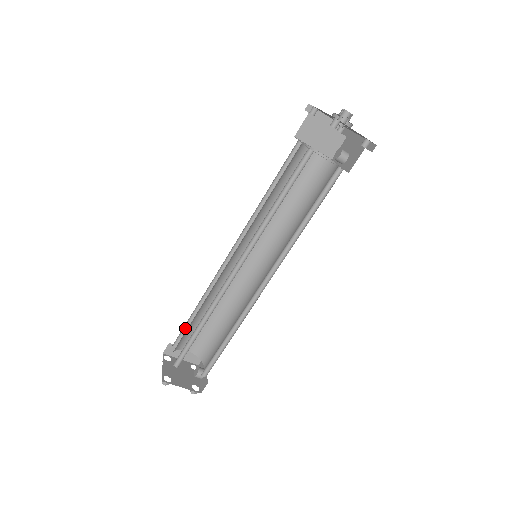
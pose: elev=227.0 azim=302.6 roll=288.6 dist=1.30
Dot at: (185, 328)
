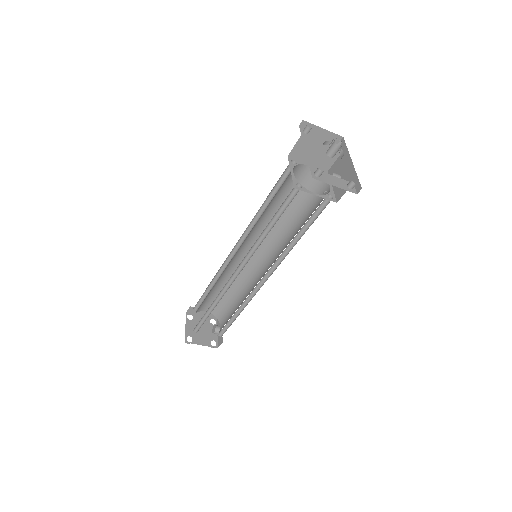
Dot at: (202, 298)
